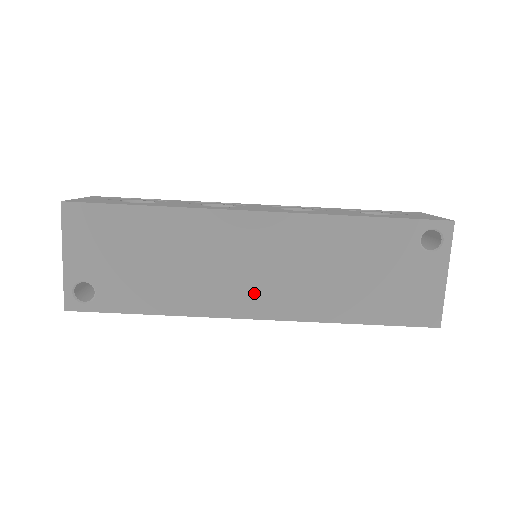
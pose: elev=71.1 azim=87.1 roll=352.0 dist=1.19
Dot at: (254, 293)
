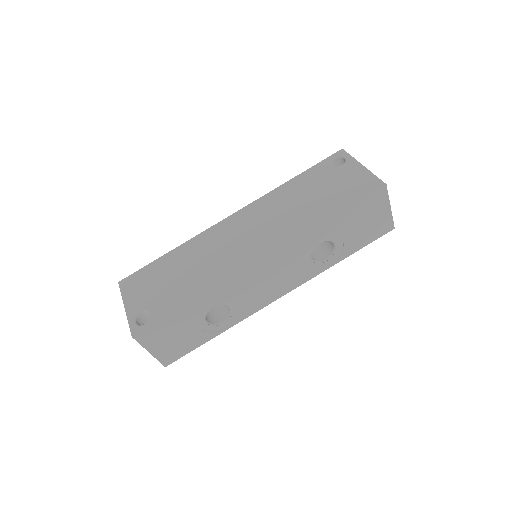
Dot at: (252, 248)
